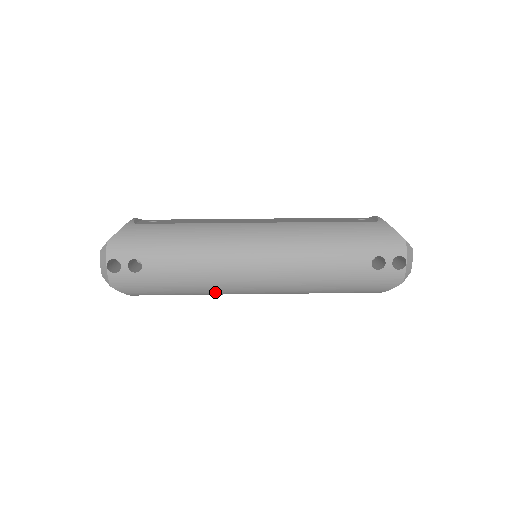
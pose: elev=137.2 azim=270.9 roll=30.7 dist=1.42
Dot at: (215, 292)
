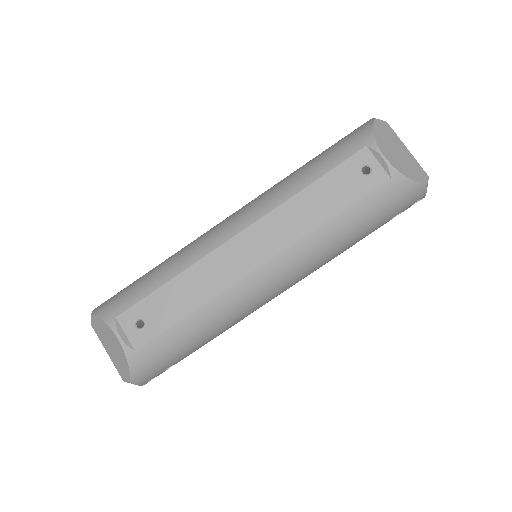
Dot at: occluded
